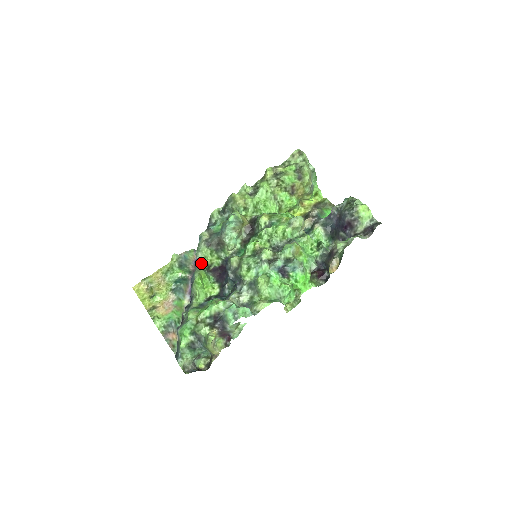
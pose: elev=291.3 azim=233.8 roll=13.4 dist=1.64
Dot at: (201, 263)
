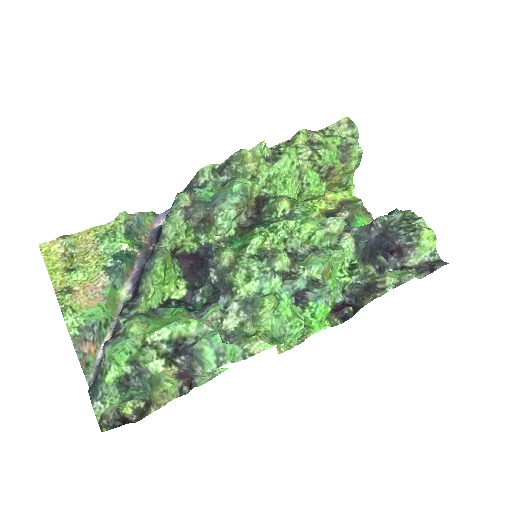
Dot at: (167, 241)
